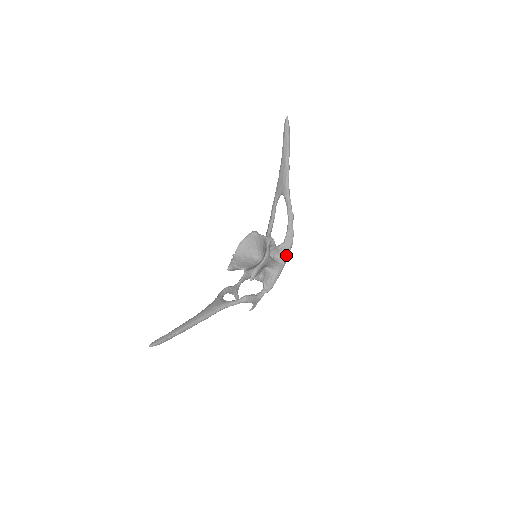
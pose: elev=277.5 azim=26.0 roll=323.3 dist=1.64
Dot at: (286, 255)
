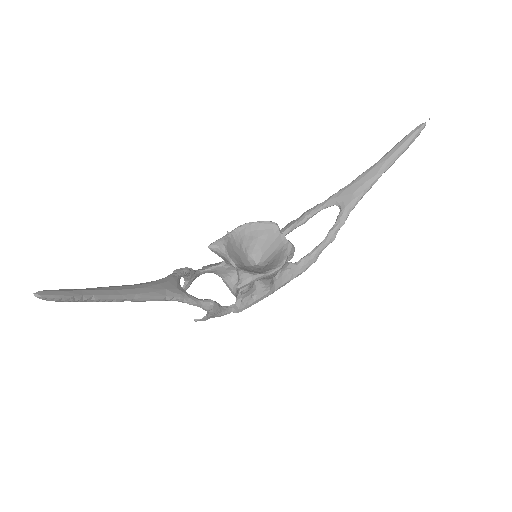
Dot at: (287, 280)
